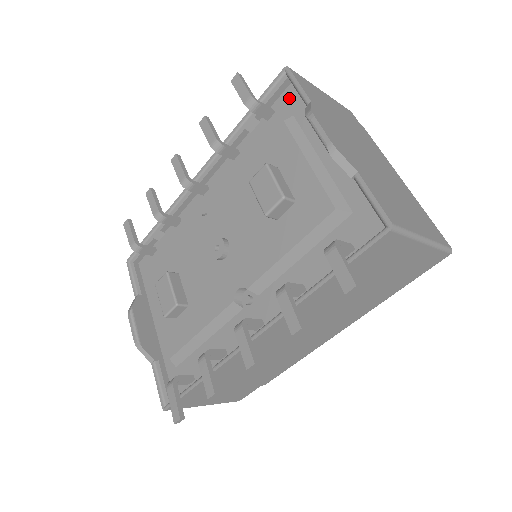
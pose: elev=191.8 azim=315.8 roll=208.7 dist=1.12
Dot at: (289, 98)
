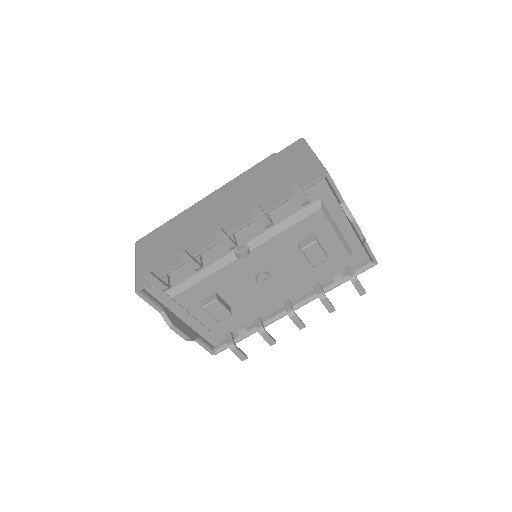
Dot at: (318, 186)
